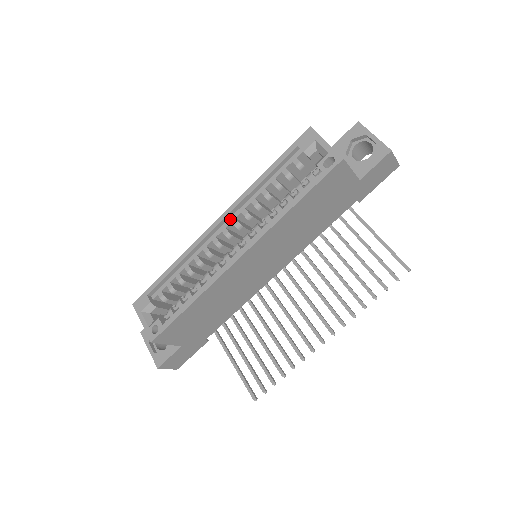
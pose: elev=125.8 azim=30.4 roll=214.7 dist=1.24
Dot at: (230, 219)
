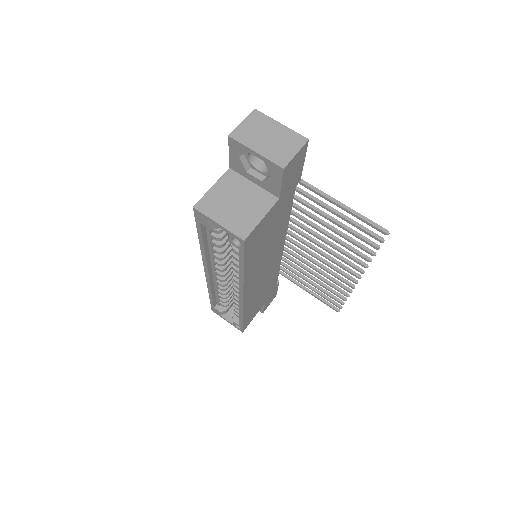
Dot at: (212, 267)
